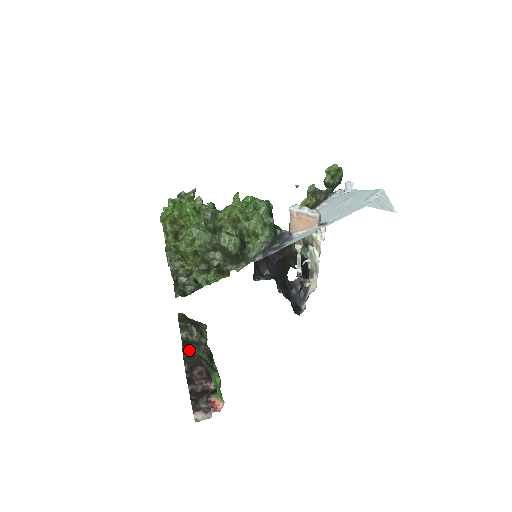
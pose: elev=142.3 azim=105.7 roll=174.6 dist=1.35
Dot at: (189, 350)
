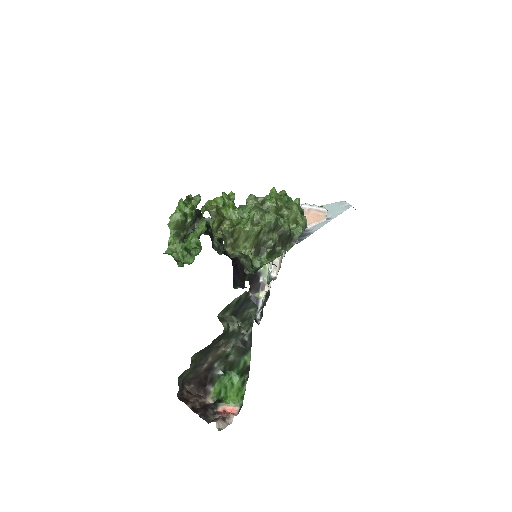
Dot at: (202, 355)
